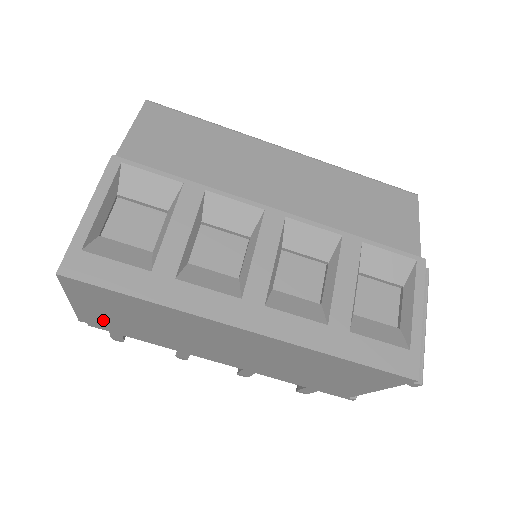
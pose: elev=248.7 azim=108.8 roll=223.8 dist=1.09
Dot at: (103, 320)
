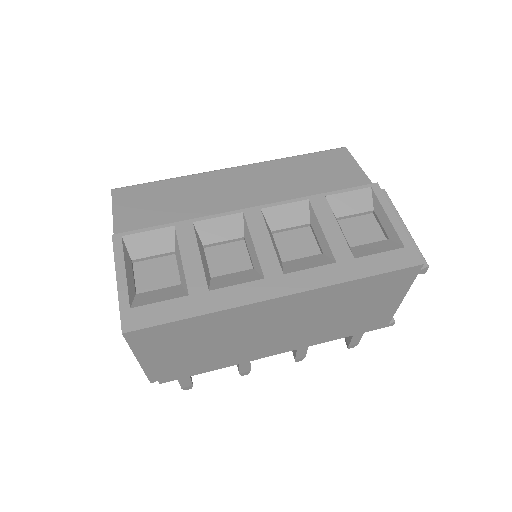
Dot at: (170, 367)
